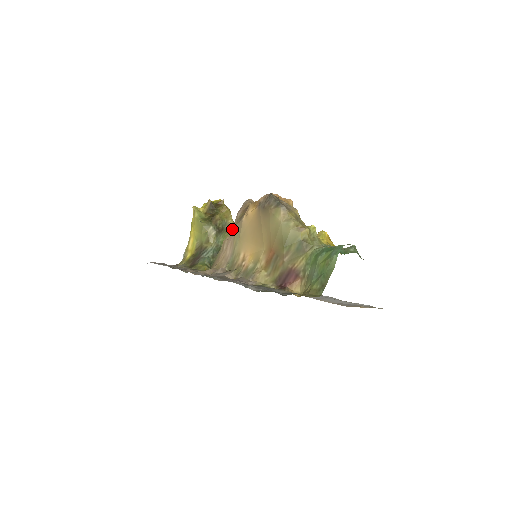
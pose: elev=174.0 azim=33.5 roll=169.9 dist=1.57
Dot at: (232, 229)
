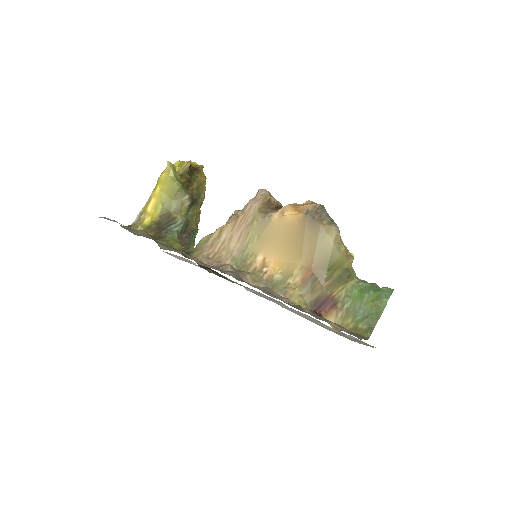
Dot at: (242, 218)
